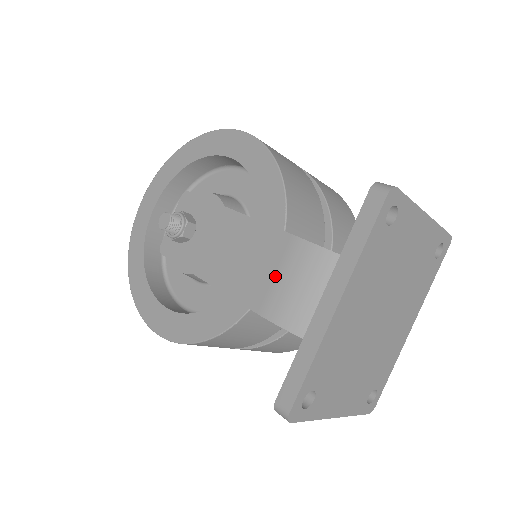
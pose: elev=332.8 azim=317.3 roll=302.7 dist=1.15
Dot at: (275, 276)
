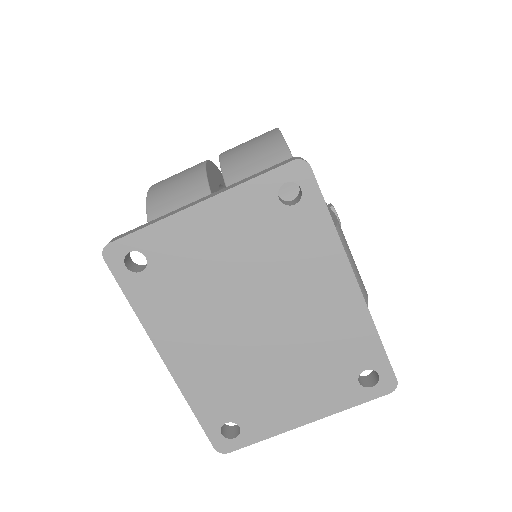
Dot at: occluded
